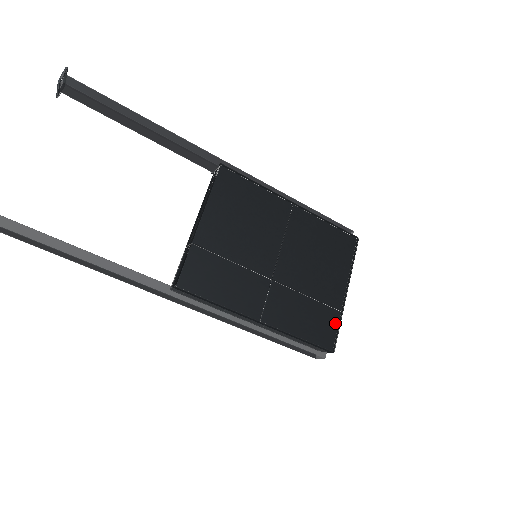
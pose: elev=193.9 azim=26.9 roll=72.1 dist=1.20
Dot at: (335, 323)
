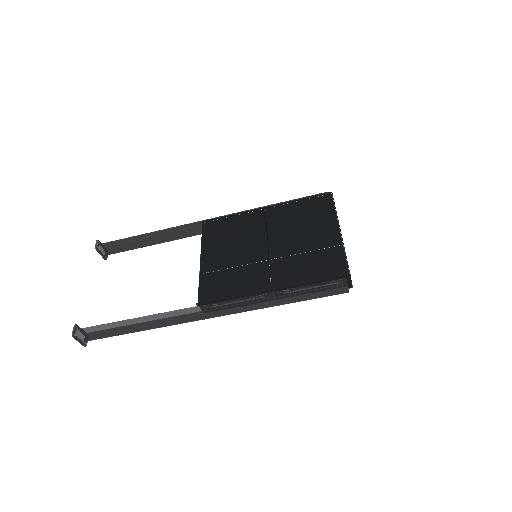
Dot at: (341, 255)
